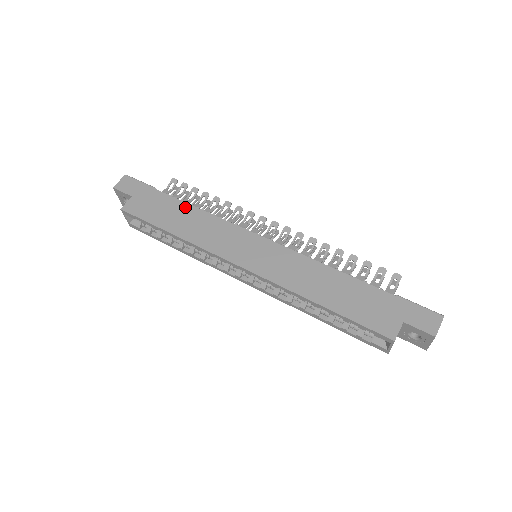
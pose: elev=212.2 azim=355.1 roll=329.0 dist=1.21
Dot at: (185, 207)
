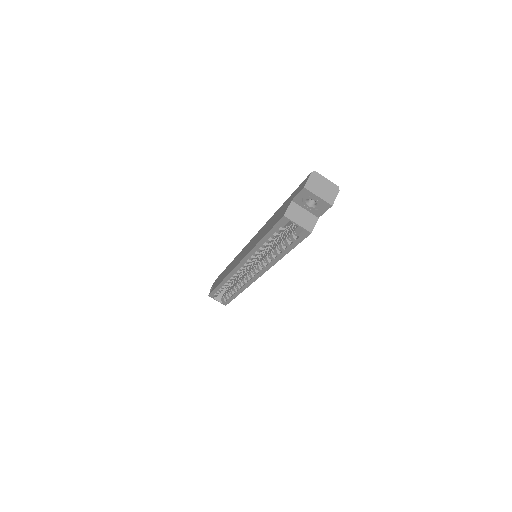
Dot at: occluded
